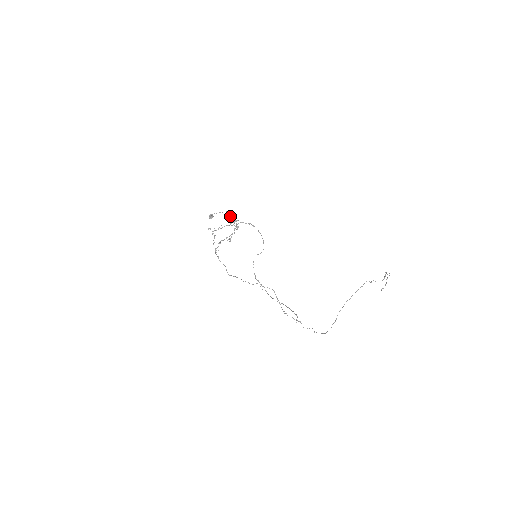
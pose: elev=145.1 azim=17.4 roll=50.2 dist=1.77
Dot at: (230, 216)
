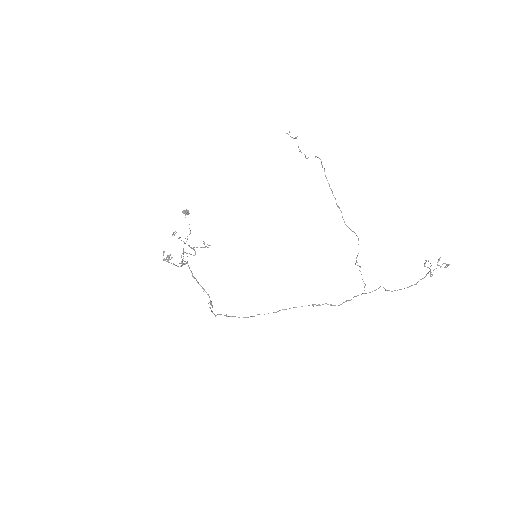
Dot at: occluded
